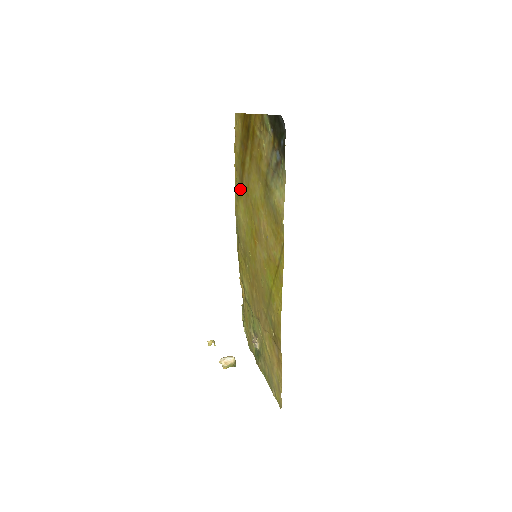
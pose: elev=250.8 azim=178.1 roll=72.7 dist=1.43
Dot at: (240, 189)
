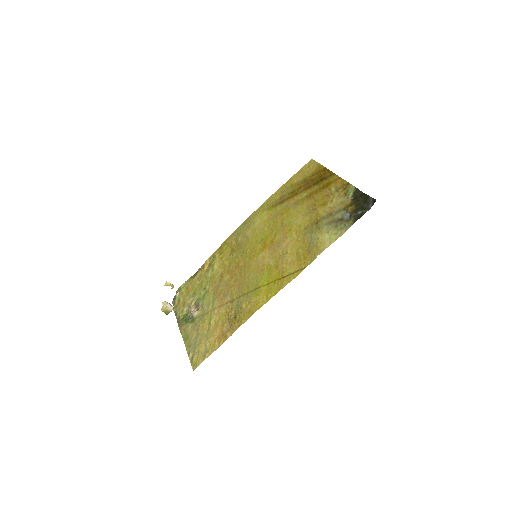
Dot at: (274, 205)
